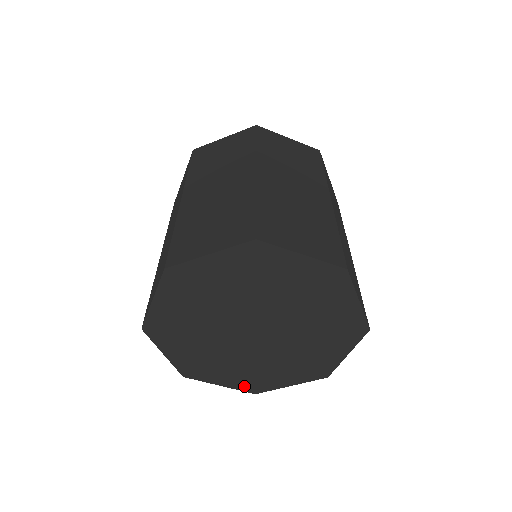
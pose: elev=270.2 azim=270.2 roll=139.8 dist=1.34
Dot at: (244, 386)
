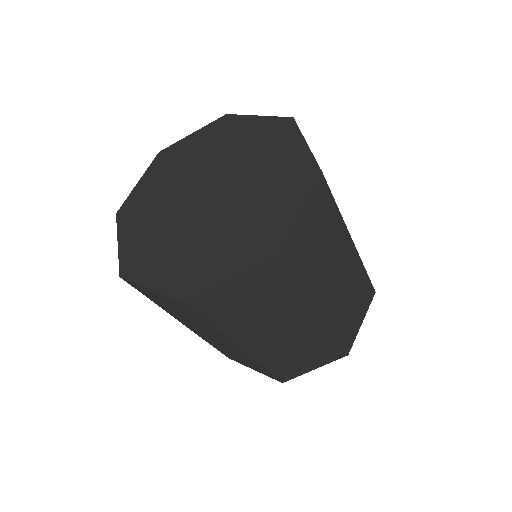
Dot at: (127, 258)
